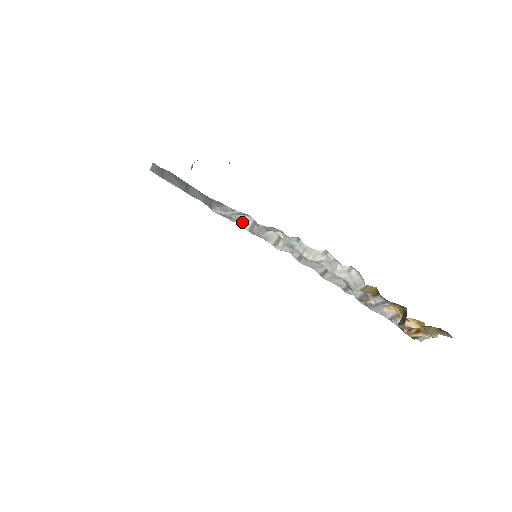
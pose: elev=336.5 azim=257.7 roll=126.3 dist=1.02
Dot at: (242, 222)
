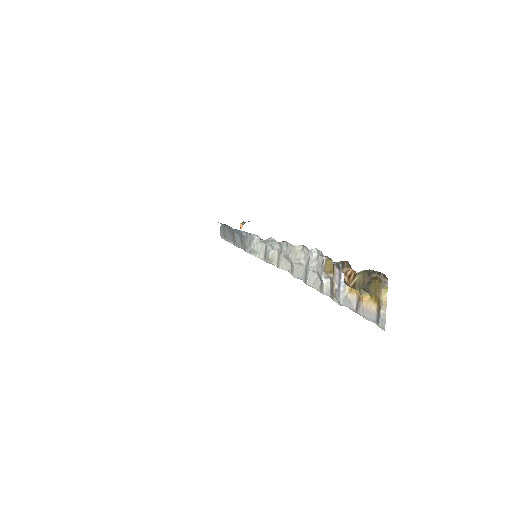
Dot at: (261, 253)
